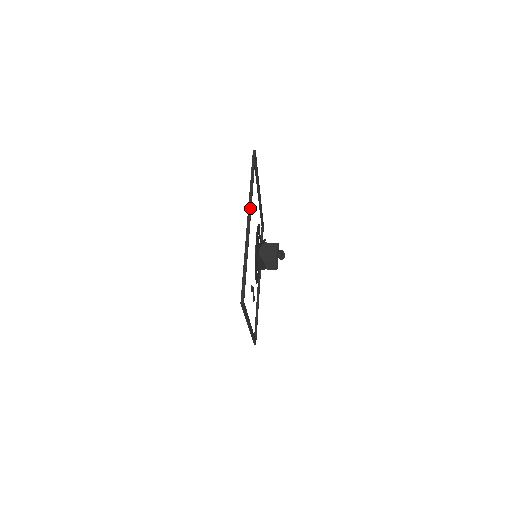
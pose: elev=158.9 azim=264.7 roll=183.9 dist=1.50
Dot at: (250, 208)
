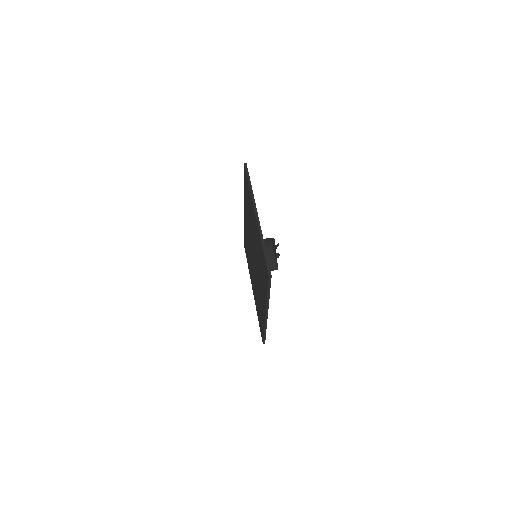
Dot at: occluded
